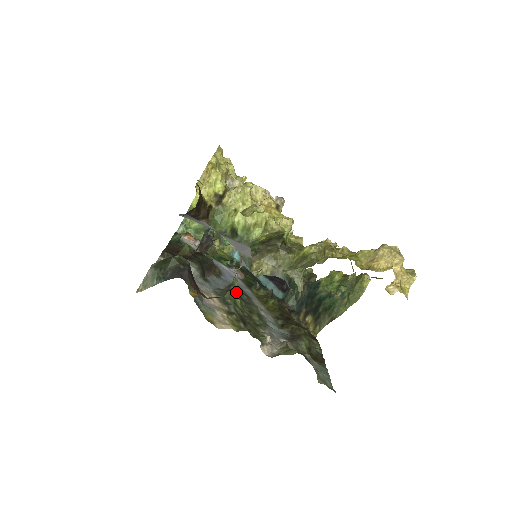
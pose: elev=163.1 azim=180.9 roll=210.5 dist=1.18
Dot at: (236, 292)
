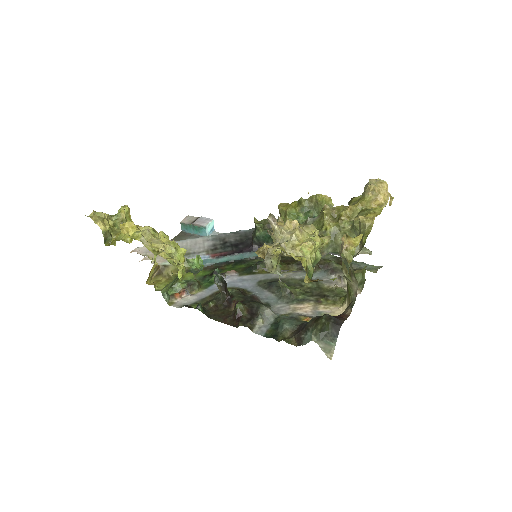
Dot at: (291, 288)
